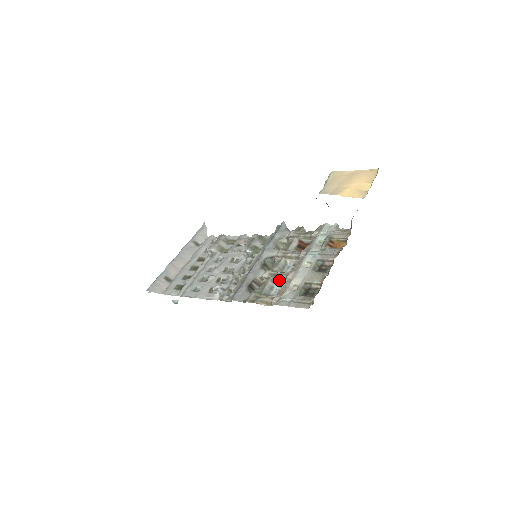
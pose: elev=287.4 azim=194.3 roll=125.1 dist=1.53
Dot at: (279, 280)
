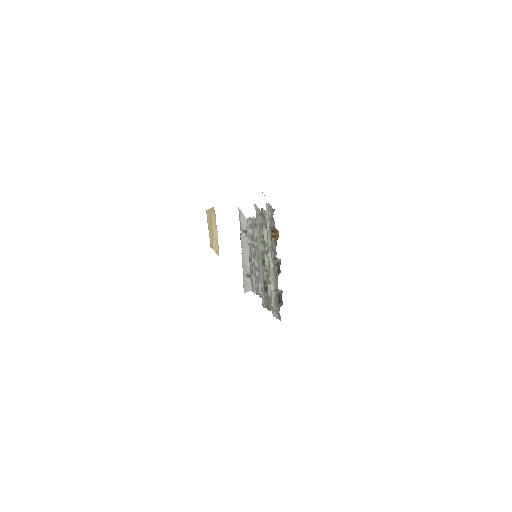
Dot at: occluded
